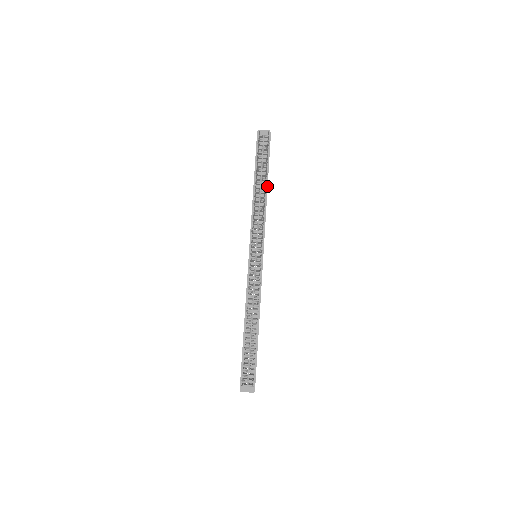
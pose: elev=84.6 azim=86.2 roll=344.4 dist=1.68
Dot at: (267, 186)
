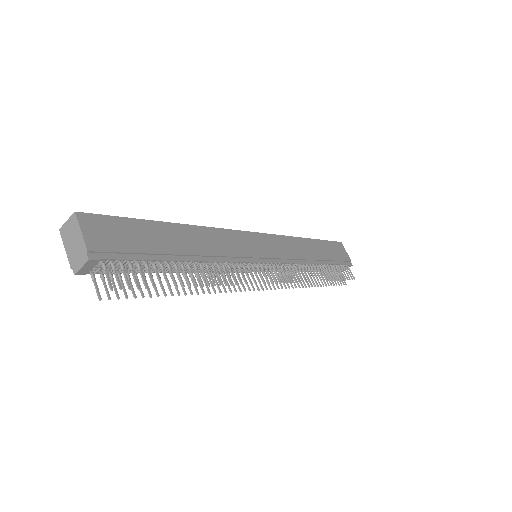
Dot at: (188, 256)
